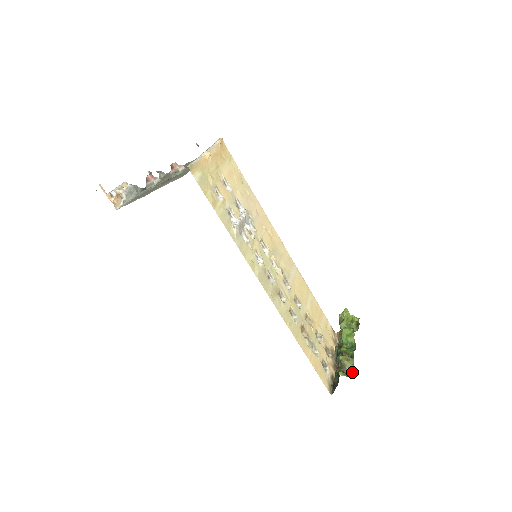
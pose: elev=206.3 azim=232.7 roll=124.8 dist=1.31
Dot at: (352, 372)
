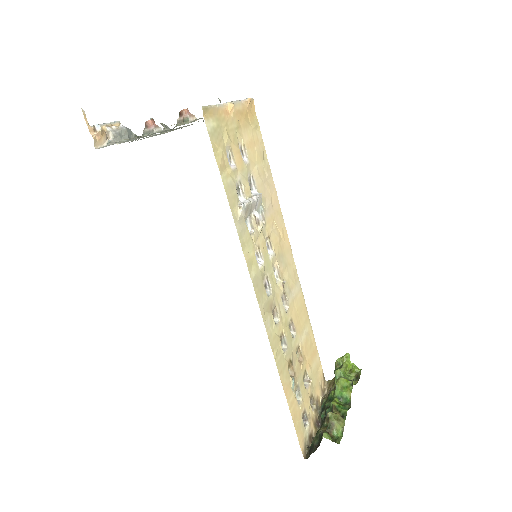
Dot at: (340, 437)
